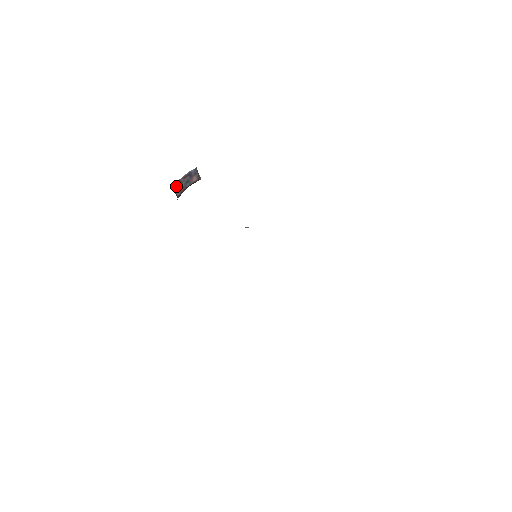
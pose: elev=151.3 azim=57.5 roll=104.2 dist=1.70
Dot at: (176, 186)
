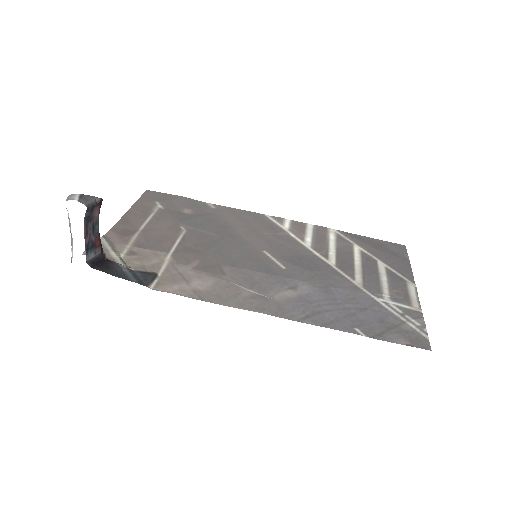
Dot at: (89, 254)
